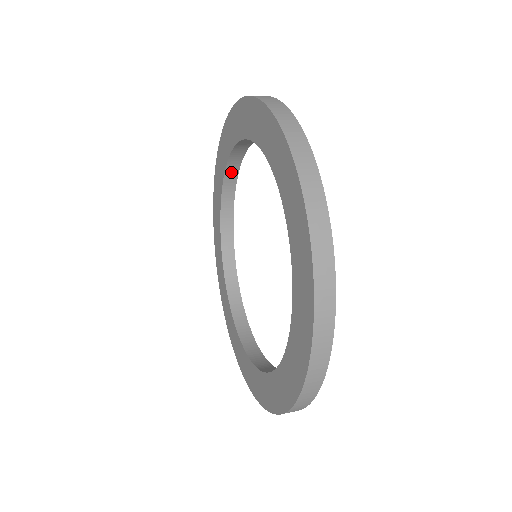
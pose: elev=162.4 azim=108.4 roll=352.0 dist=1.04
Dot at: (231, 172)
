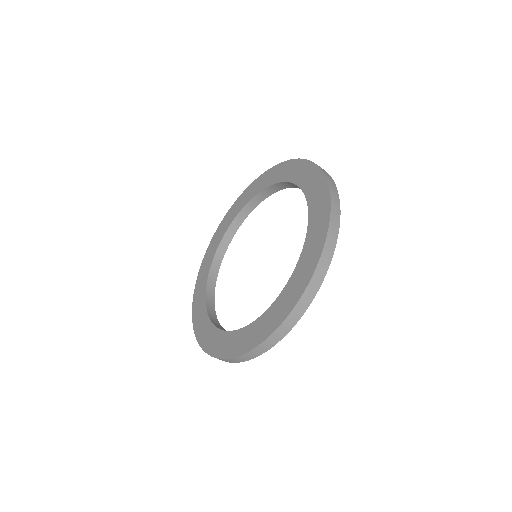
Dot at: (210, 302)
